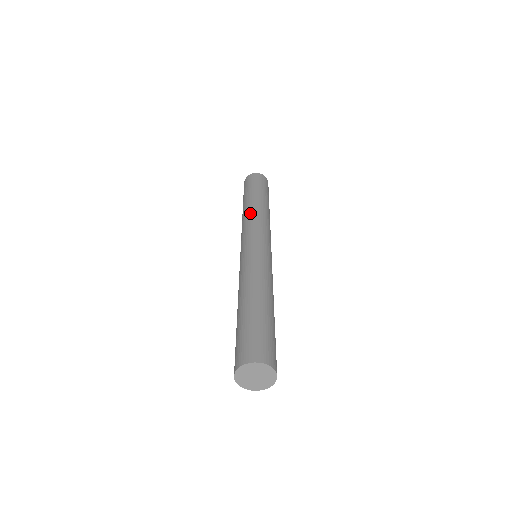
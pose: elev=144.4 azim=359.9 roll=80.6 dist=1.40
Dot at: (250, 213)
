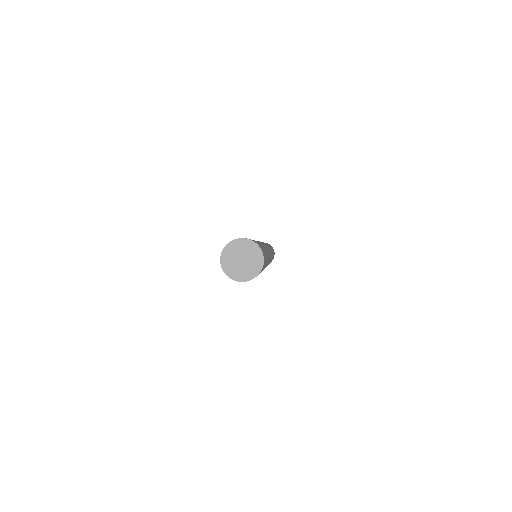
Dot at: occluded
